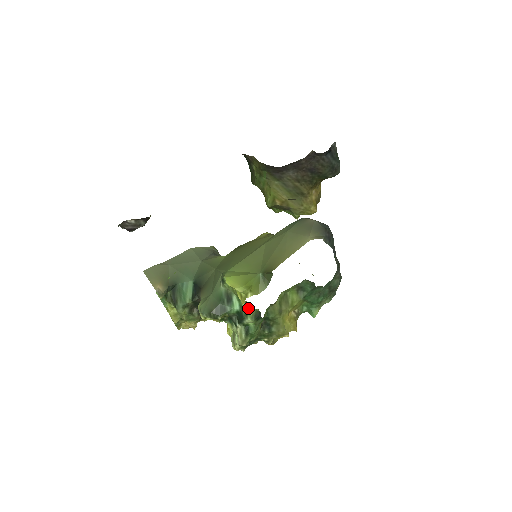
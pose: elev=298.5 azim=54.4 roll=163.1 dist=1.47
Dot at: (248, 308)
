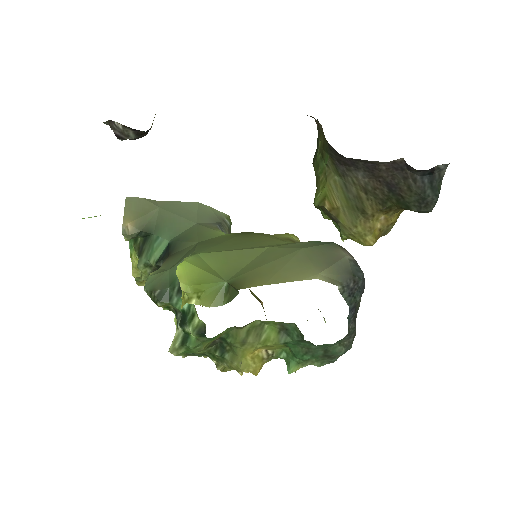
Dot at: (196, 315)
